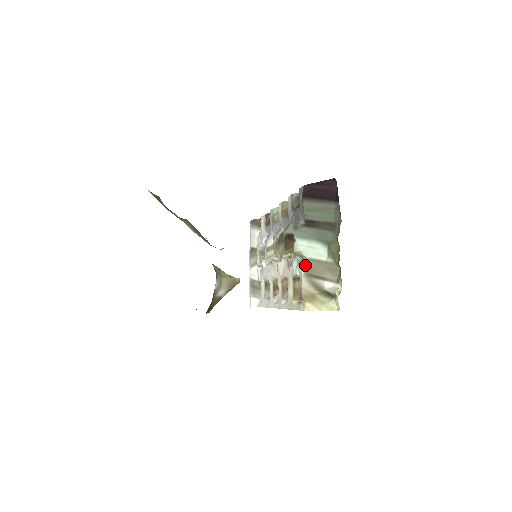
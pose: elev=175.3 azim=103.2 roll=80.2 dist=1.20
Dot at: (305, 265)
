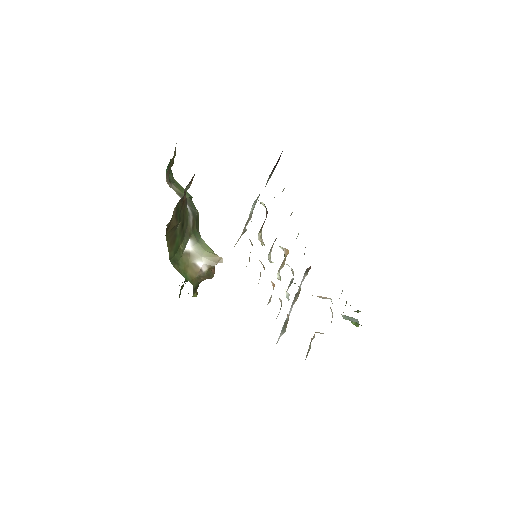
Dot at: (247, 220)
